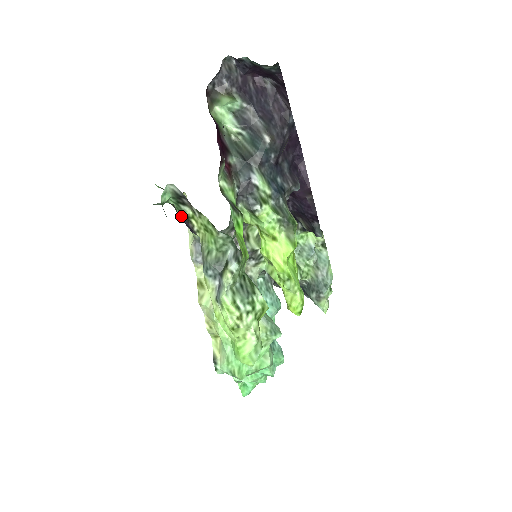
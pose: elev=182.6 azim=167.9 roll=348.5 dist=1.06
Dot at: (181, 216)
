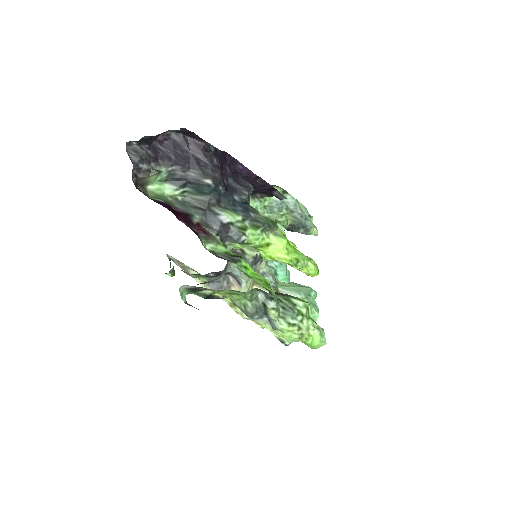
Dot at: (204, 298)
